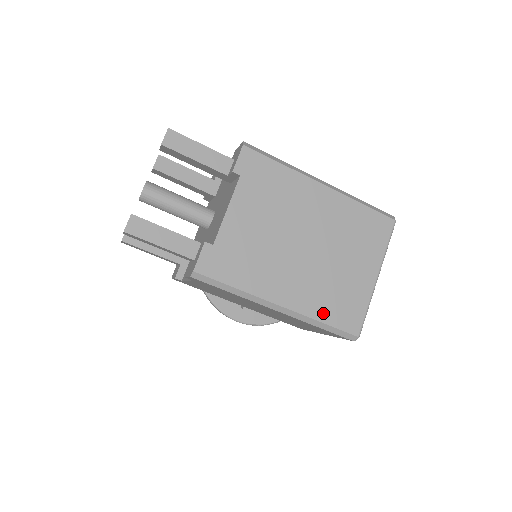
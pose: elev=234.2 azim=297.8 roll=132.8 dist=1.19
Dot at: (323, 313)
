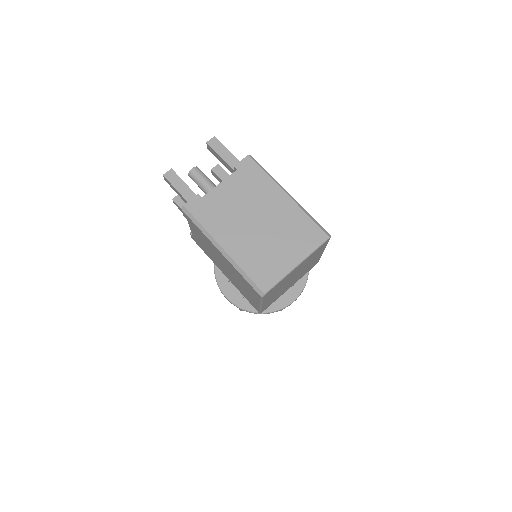
Dot at: (247, 266)
